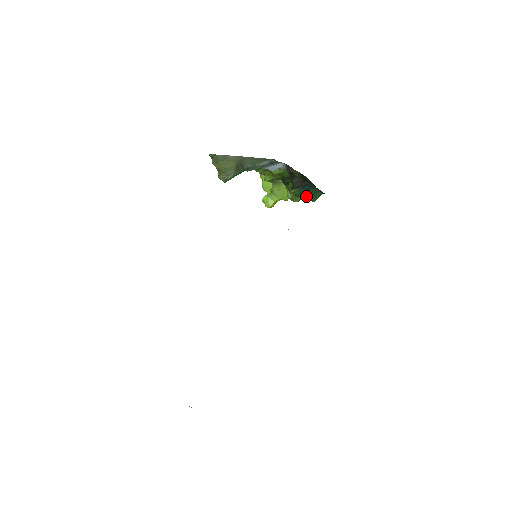
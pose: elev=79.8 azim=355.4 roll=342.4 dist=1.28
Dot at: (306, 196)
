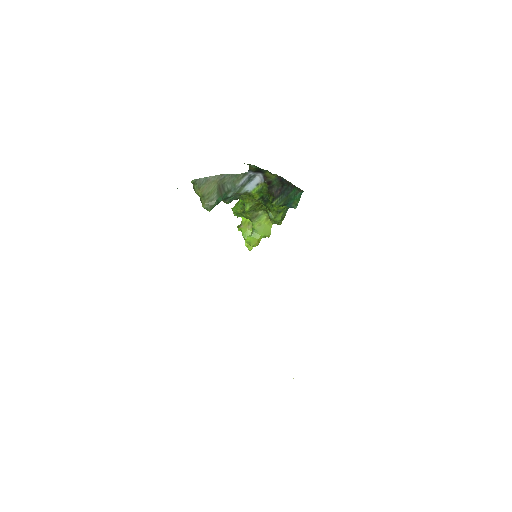
Dot at: (288, 203)
